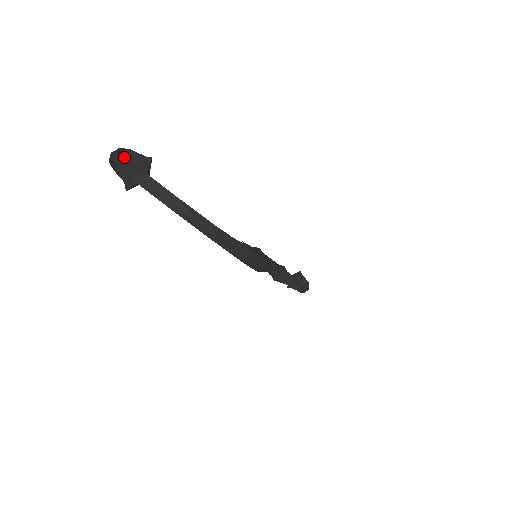
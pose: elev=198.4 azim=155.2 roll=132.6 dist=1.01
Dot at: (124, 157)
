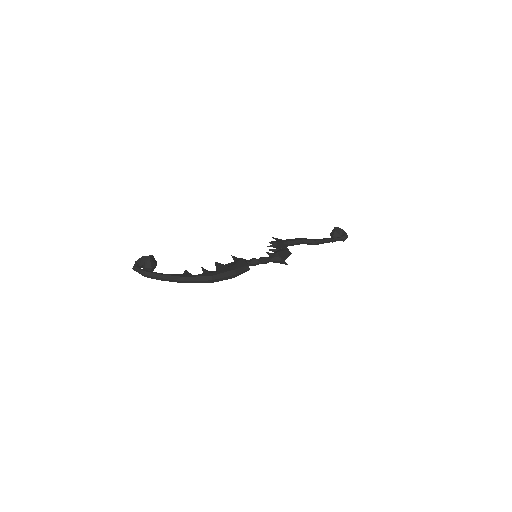
Dot at: (141, 263)
